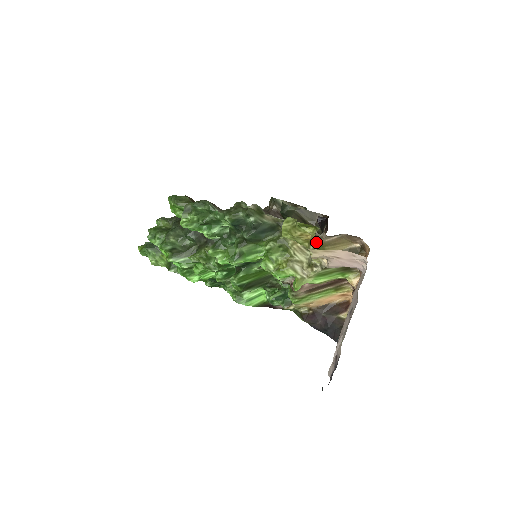
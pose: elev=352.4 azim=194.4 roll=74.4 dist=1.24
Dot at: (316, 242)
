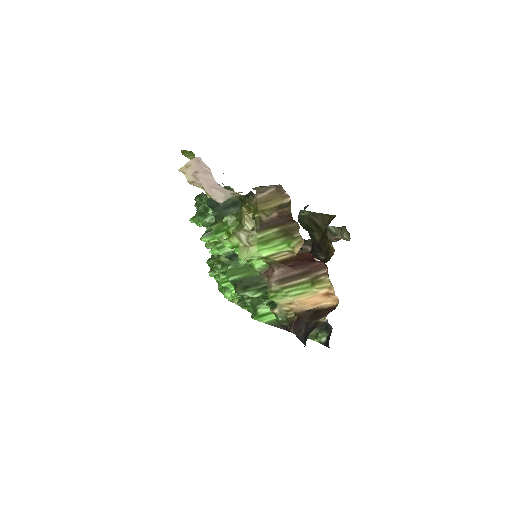
Dot at: occluded
